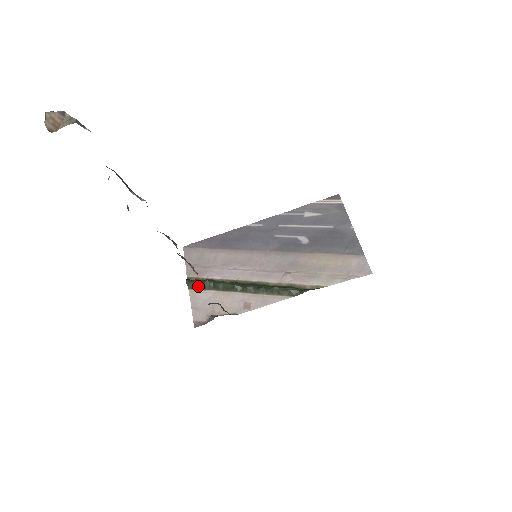
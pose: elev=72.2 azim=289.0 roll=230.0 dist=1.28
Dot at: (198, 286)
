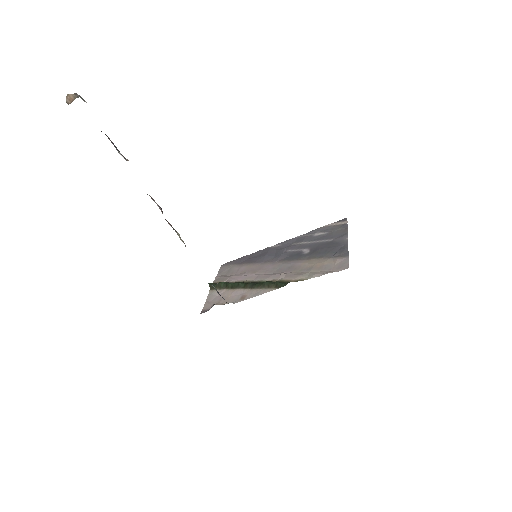
Dot at: (216, 287)
